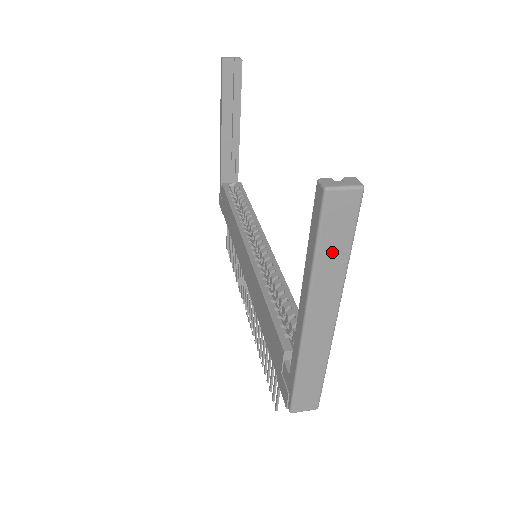
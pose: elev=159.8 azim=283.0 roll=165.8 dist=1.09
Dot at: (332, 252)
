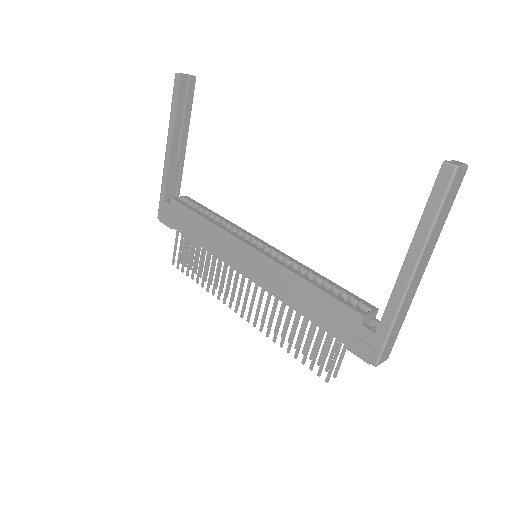
Dot at: (442, 216)
